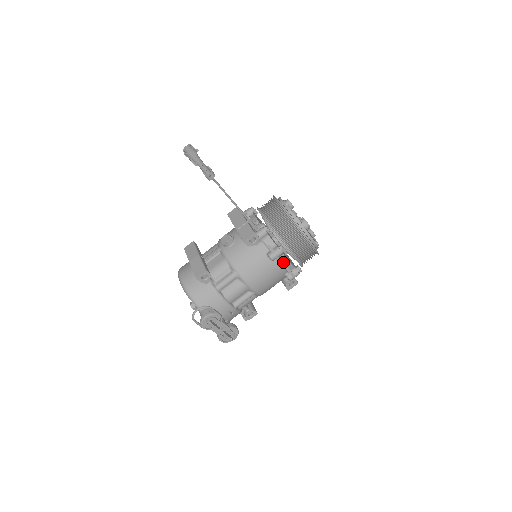
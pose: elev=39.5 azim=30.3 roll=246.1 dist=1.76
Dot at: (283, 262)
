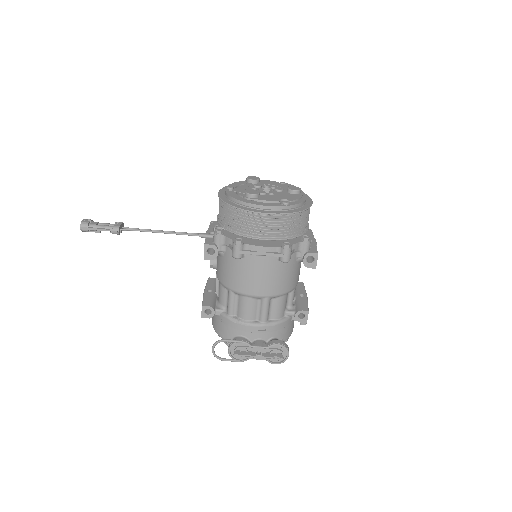
Dot at: (254, 252)
